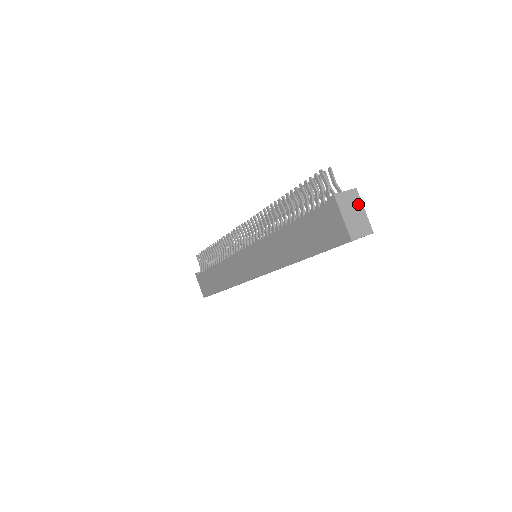
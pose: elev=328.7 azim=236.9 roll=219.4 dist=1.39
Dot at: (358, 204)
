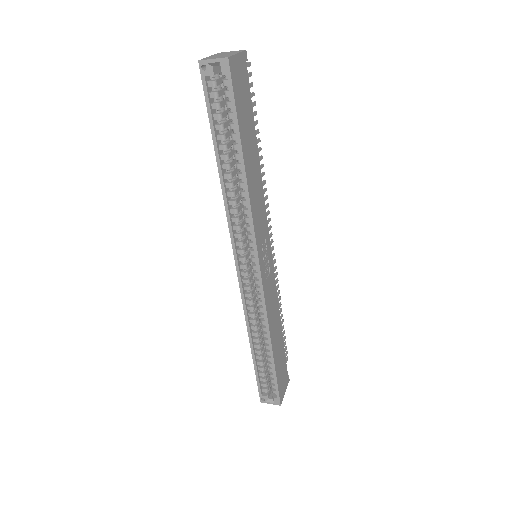
Dot at: (235, 53)
